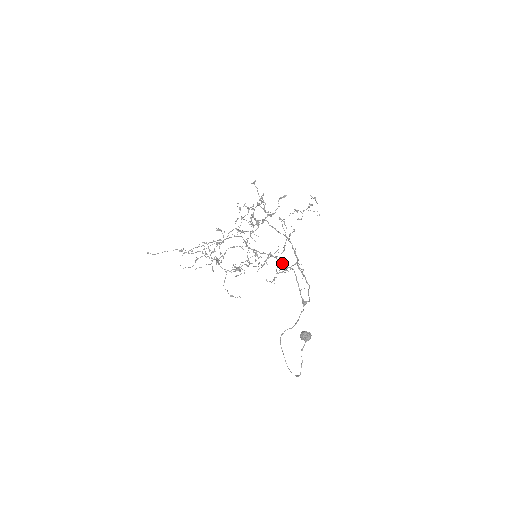
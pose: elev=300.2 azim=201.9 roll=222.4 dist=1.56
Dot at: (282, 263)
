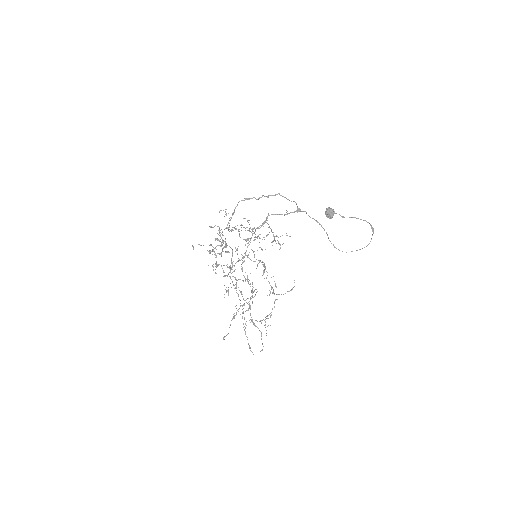
Dot at: (266, 236)
